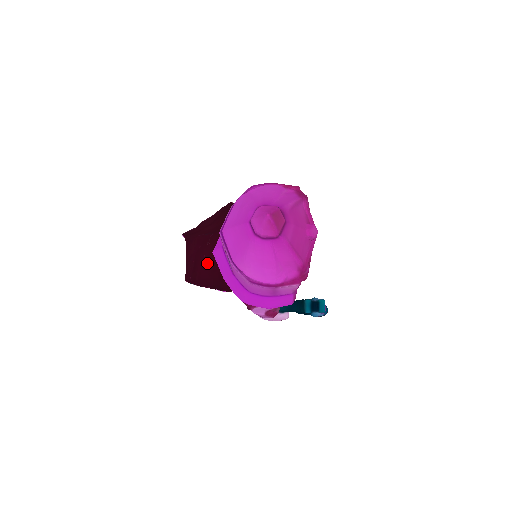
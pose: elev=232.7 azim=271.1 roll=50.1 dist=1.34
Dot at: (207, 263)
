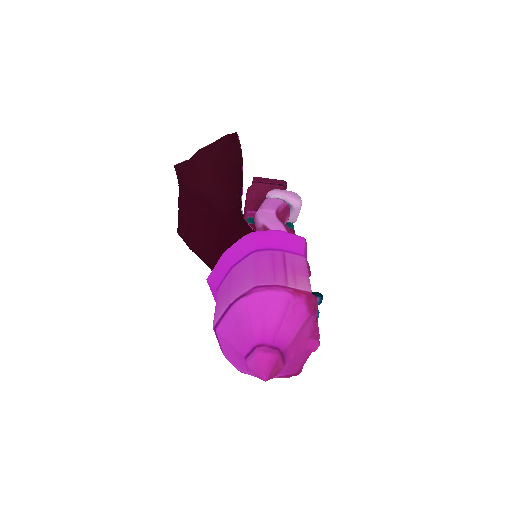
Dot at: (202, 232)
